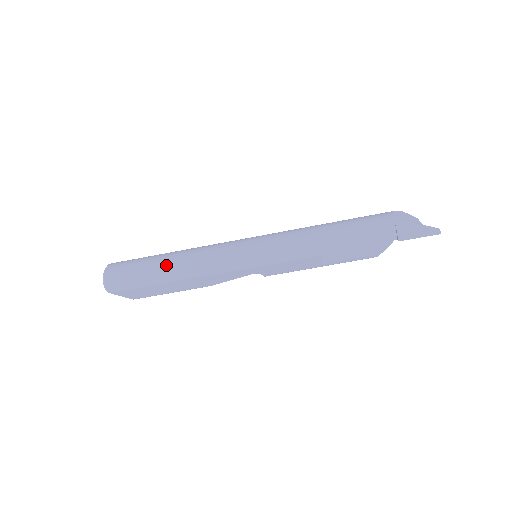
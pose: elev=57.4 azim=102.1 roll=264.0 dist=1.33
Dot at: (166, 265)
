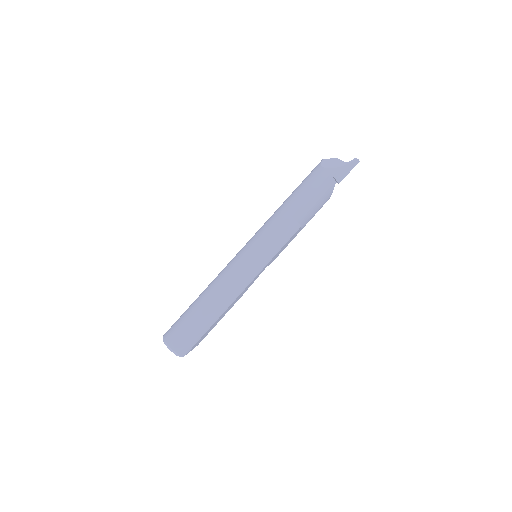
Dot at: (209, 310)
